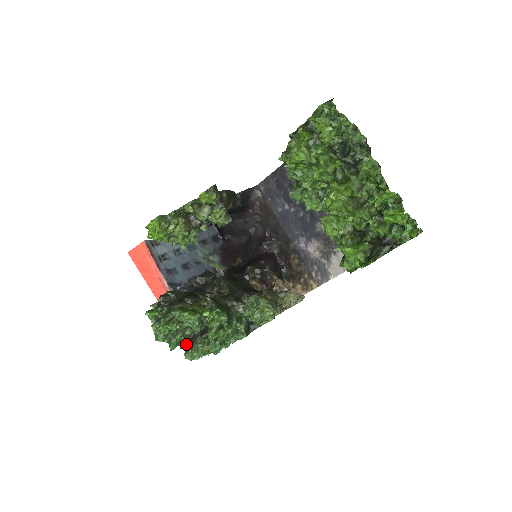
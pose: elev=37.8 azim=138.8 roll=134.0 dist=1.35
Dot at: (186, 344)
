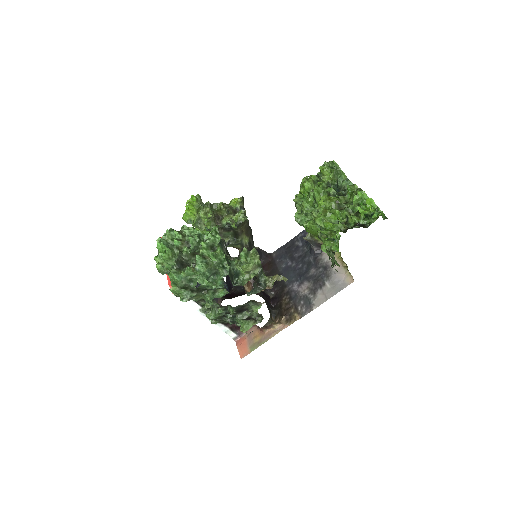
Dot at: (178, 261)
